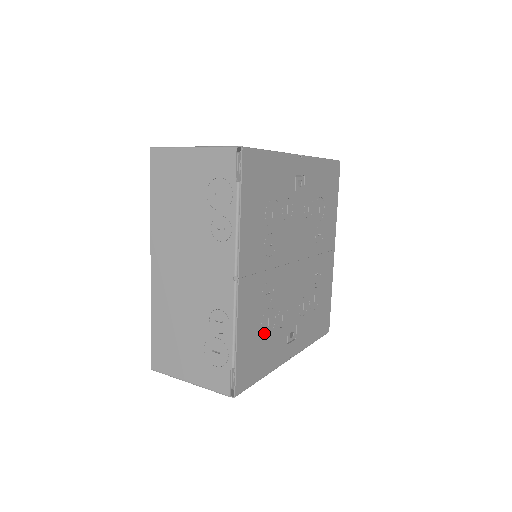
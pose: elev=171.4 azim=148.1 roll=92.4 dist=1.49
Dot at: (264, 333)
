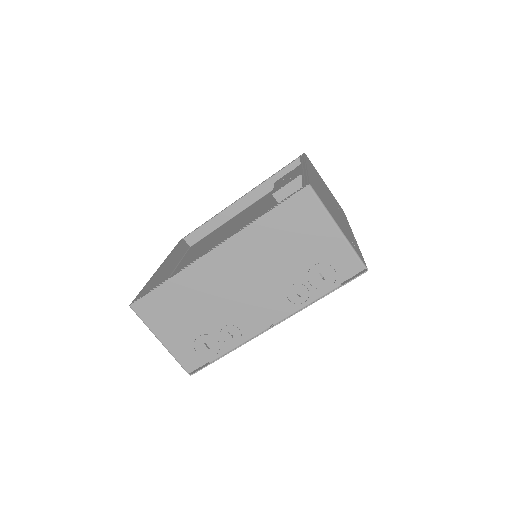
Dot at: occluded
